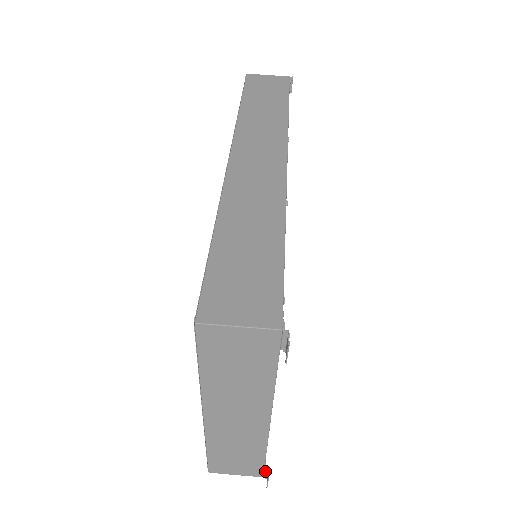
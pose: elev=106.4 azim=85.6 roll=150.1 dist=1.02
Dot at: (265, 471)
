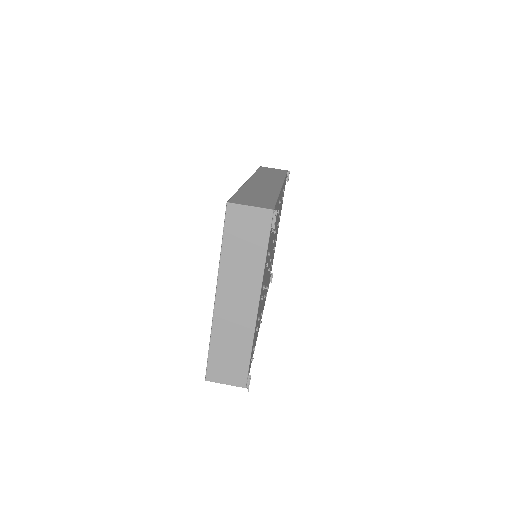
Dot at: (248, 378)
